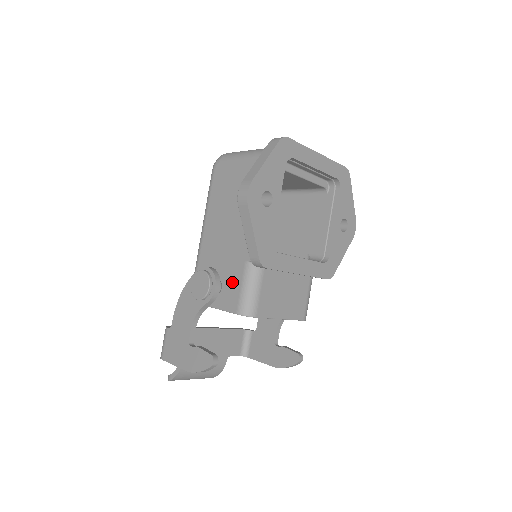
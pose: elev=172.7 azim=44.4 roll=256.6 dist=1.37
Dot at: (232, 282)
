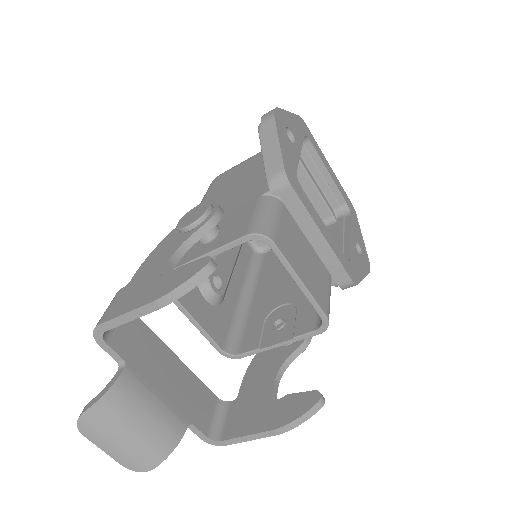
Dot at: (238, 219)
